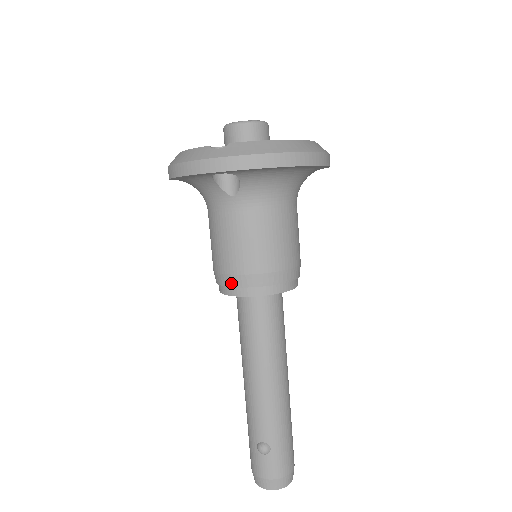
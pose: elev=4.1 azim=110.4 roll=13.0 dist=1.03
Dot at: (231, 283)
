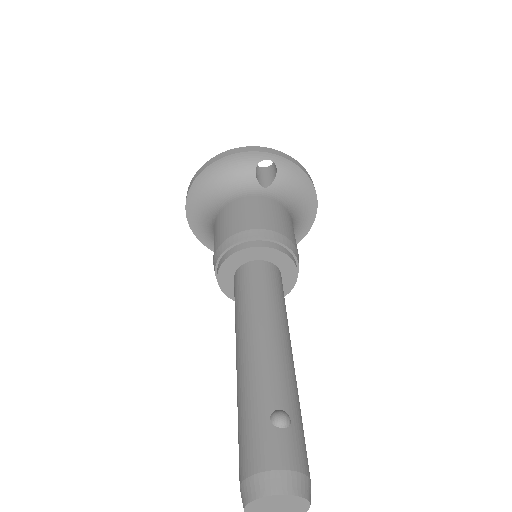
Dot at: (257, 235)
